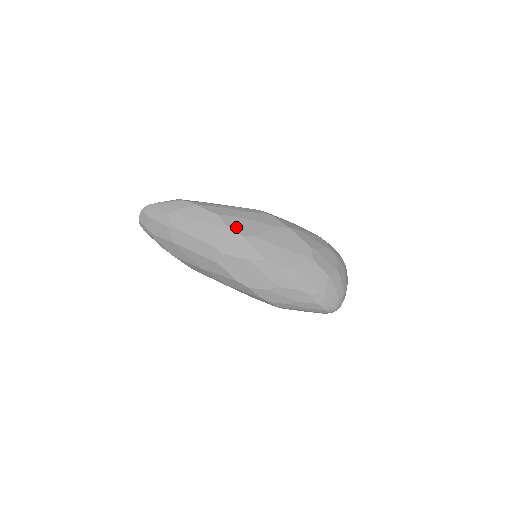
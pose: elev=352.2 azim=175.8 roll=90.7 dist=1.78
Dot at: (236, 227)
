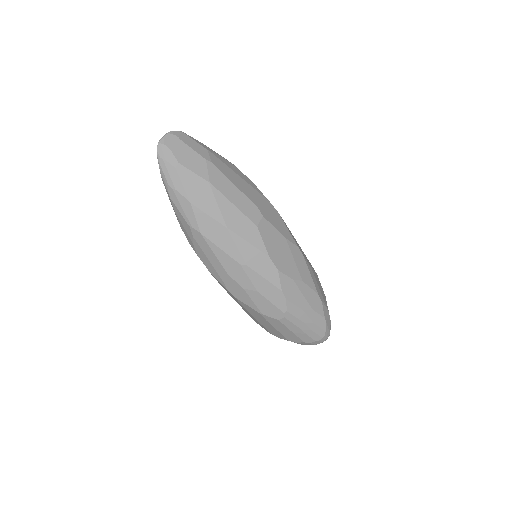
Dot at: occluded
